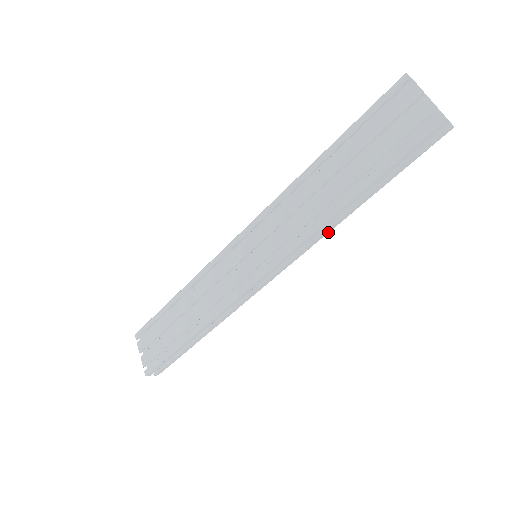
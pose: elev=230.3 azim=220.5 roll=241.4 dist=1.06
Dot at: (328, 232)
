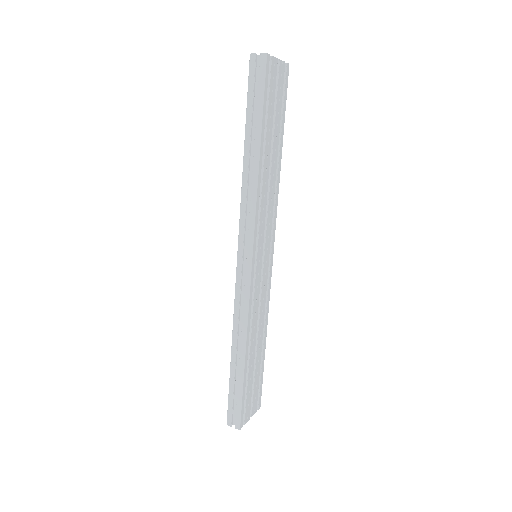
Dot at: (256, 191)
